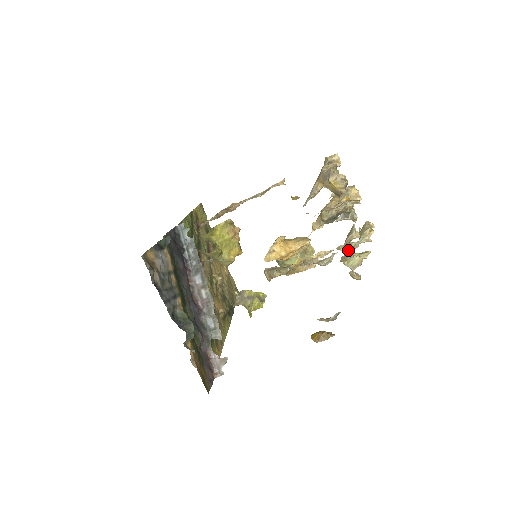
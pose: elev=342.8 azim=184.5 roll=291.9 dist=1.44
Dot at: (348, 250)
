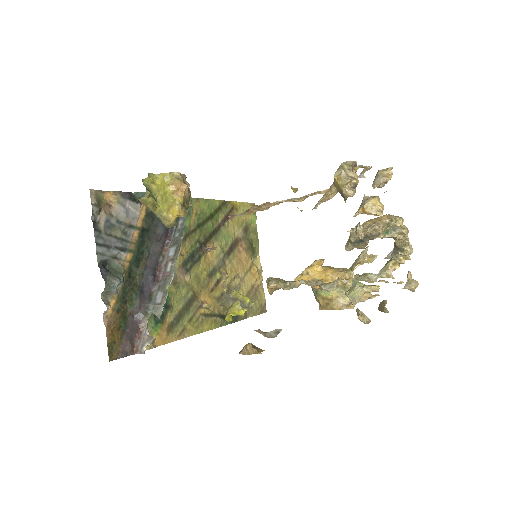
Dot at: (353, 277)
